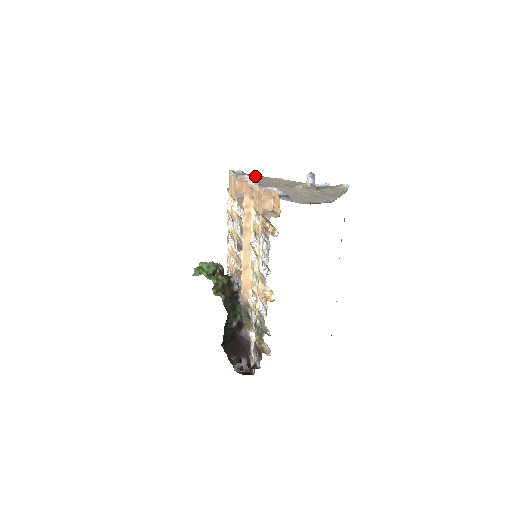
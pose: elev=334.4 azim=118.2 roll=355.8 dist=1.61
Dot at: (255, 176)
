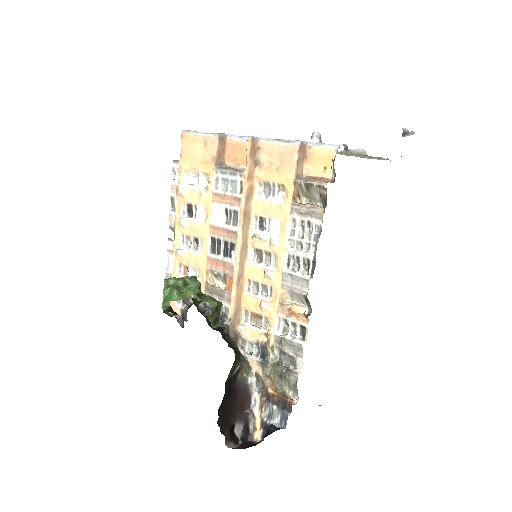
Dot at: occluded
